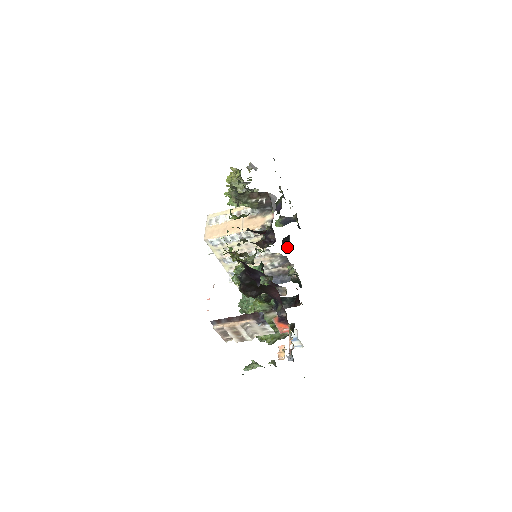
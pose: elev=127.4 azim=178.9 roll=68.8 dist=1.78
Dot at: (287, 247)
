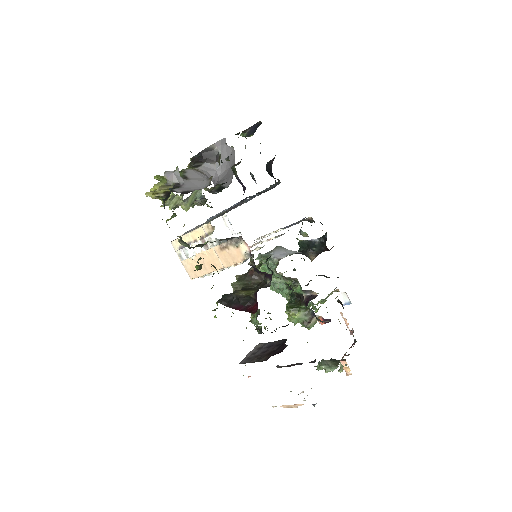
Dot at: occluded
